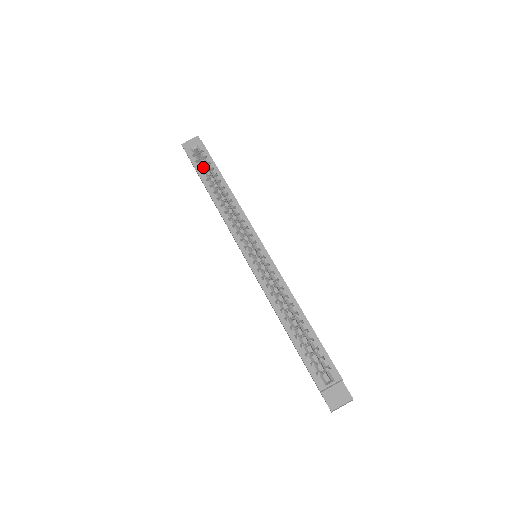
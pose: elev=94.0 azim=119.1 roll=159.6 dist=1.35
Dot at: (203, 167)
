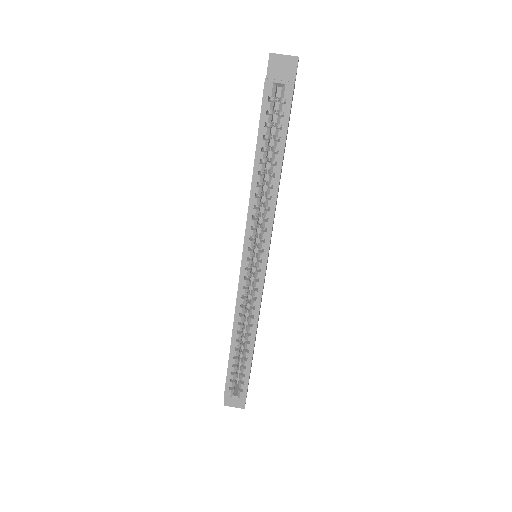
Dot at: (273, 113)
